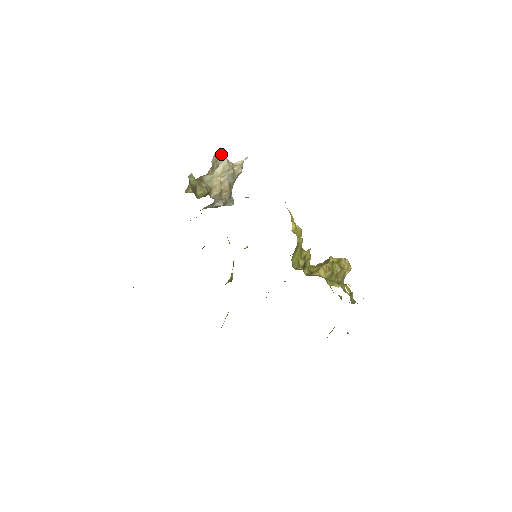
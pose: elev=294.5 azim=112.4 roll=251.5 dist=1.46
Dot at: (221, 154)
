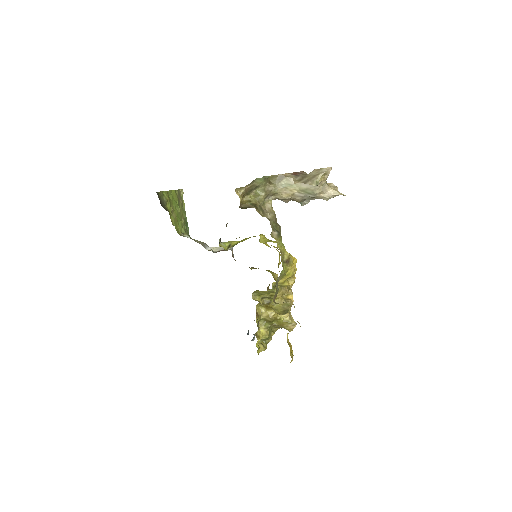
Dot at: (318, 178)
